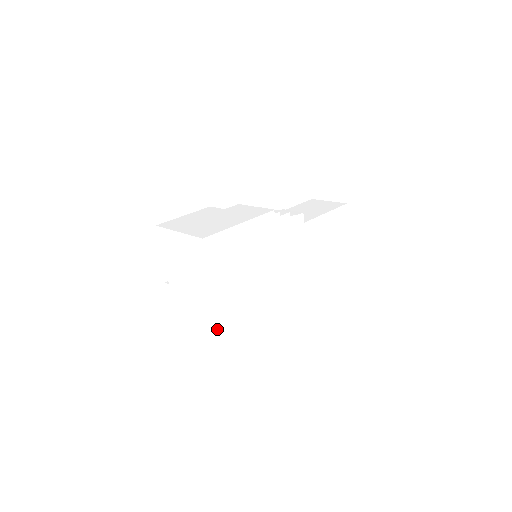
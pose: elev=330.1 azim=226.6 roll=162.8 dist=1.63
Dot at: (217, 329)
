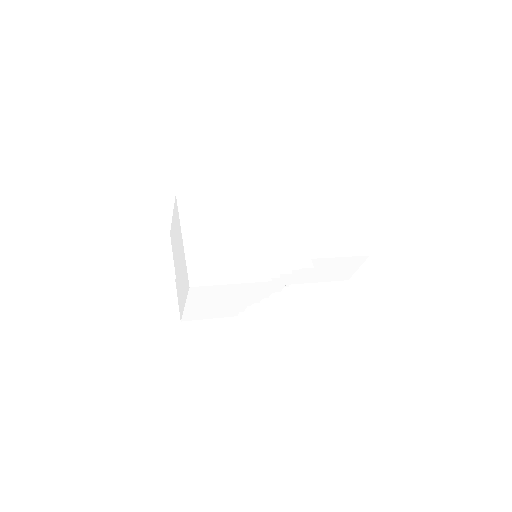
Dot at: (186, 266)
